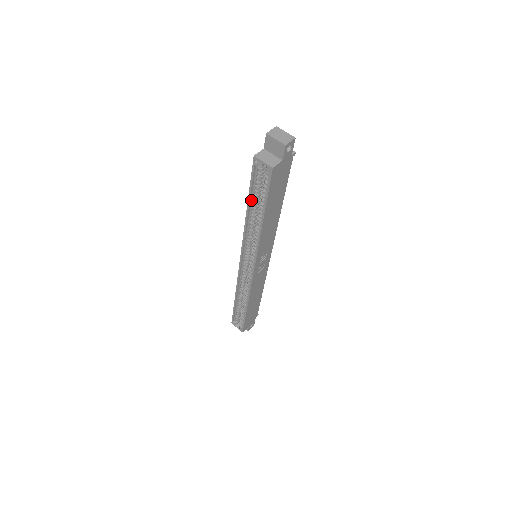
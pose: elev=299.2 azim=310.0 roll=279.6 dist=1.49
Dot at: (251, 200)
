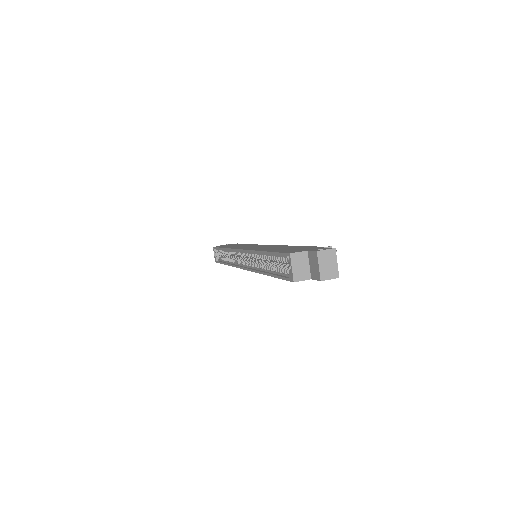
Dot at: occluded
